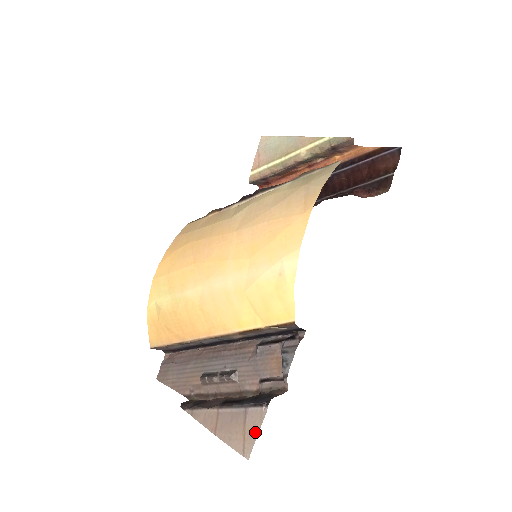
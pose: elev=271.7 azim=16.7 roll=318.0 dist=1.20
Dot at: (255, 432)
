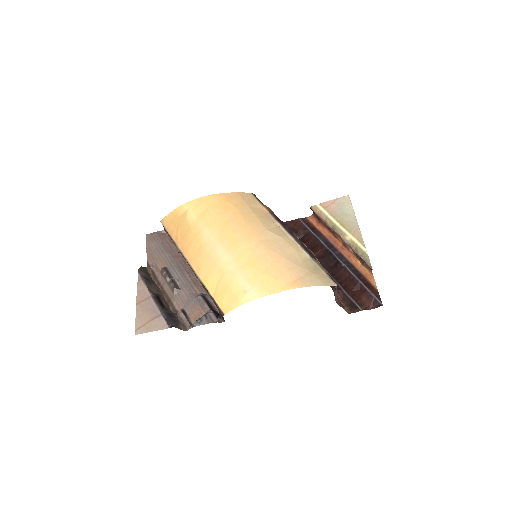
Dot at: (152, 329)
